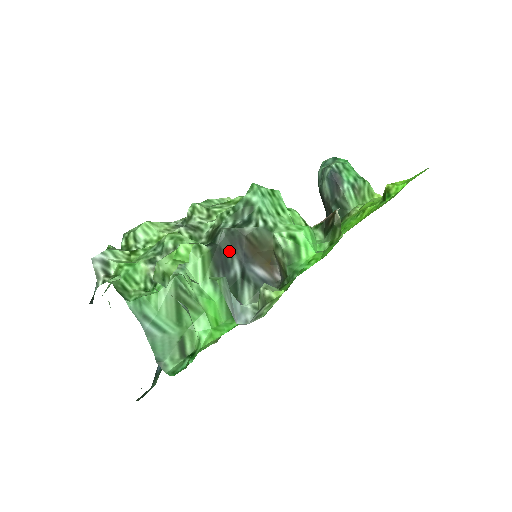
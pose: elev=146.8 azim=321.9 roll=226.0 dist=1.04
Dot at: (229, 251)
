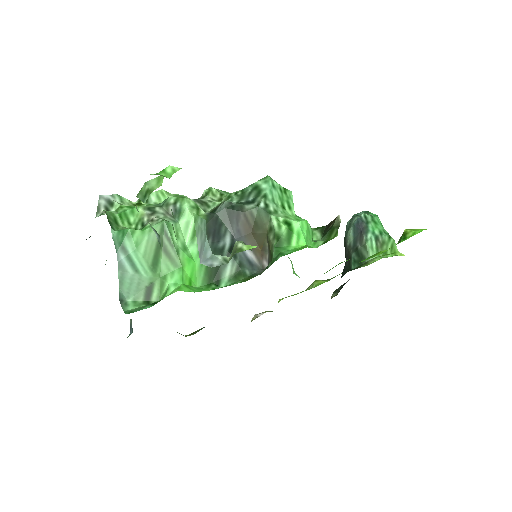
Dot at: (225, 223)
